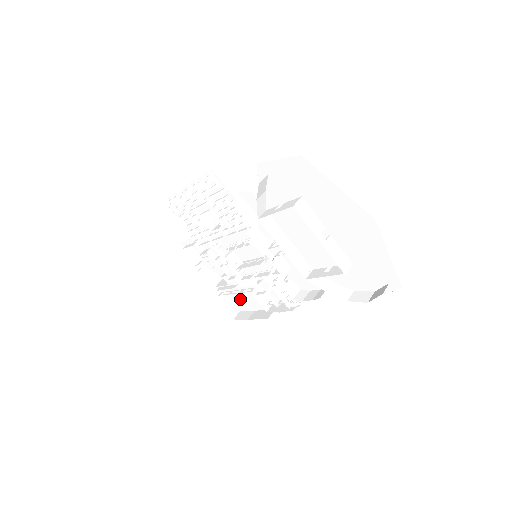
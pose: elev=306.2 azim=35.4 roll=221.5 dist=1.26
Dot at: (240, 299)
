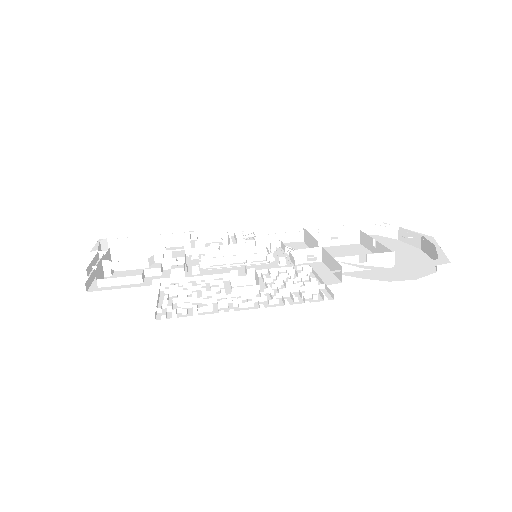
Dot at: occluded
